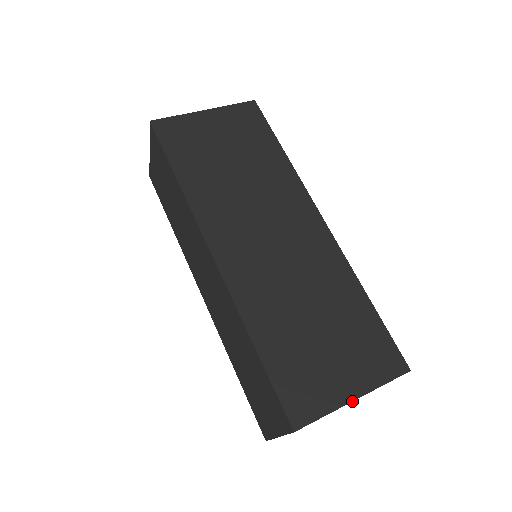
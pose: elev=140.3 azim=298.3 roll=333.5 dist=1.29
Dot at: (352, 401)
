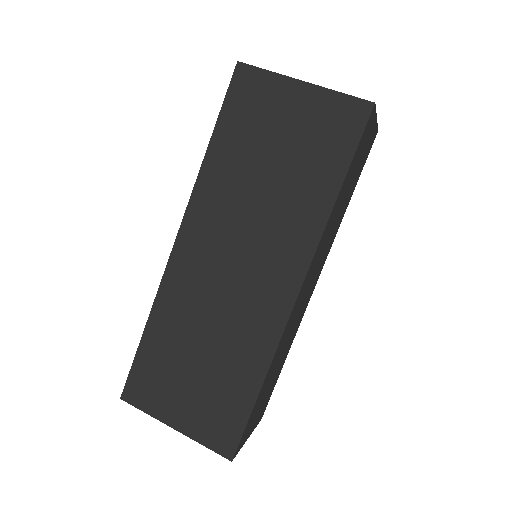
Dot at: occluded
